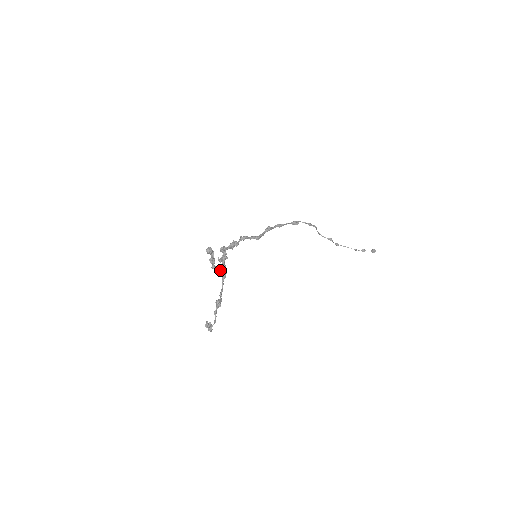
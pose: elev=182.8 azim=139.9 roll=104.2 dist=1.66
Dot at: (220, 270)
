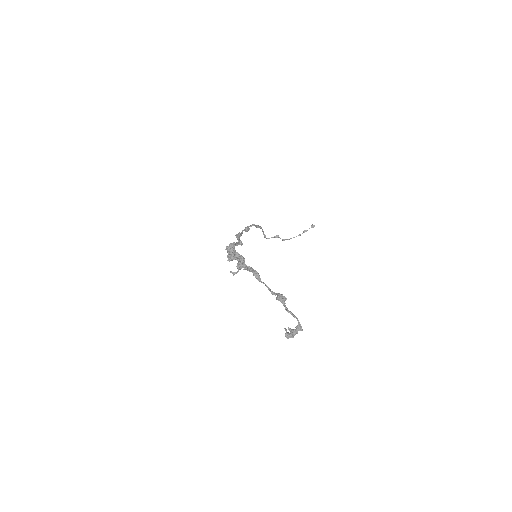
Dot at: (251, 270)
